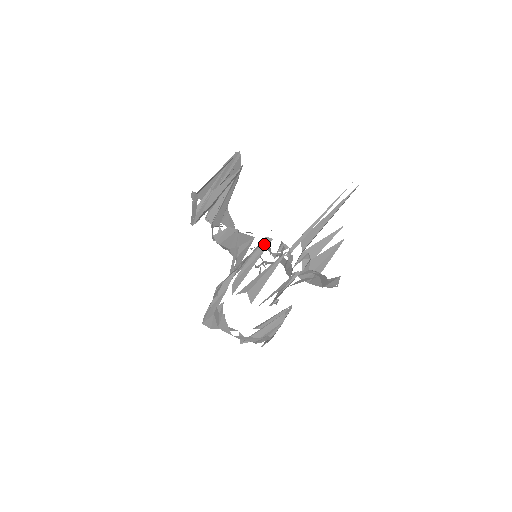
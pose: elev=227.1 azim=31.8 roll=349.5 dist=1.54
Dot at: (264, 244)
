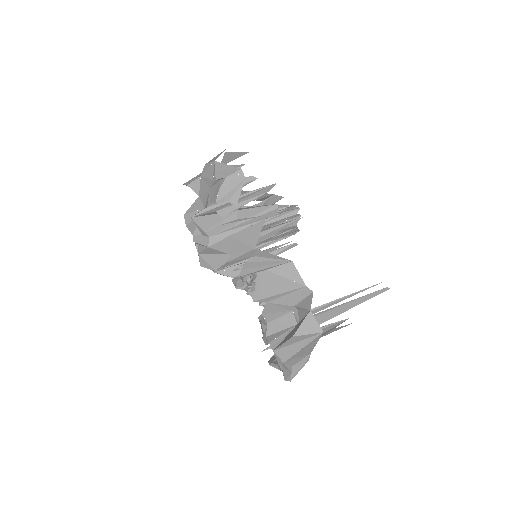
Dot at: (285, 210)
